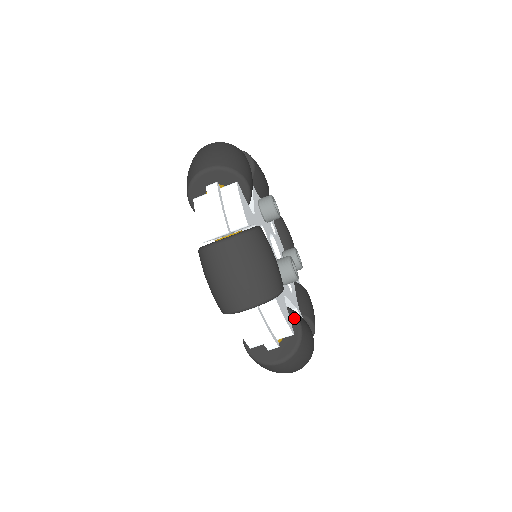
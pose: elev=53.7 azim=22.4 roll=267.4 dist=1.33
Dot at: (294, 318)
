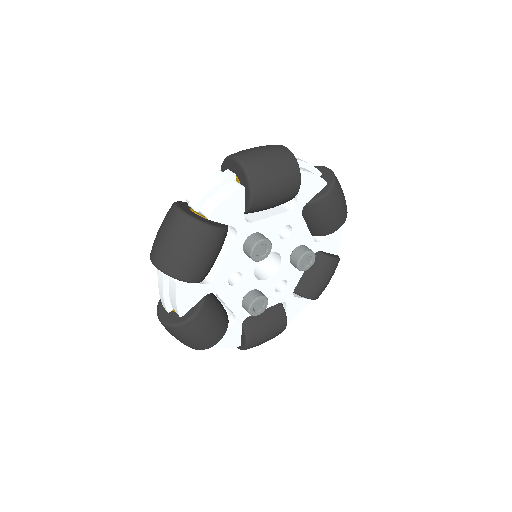
Dot at: (245, 337)
